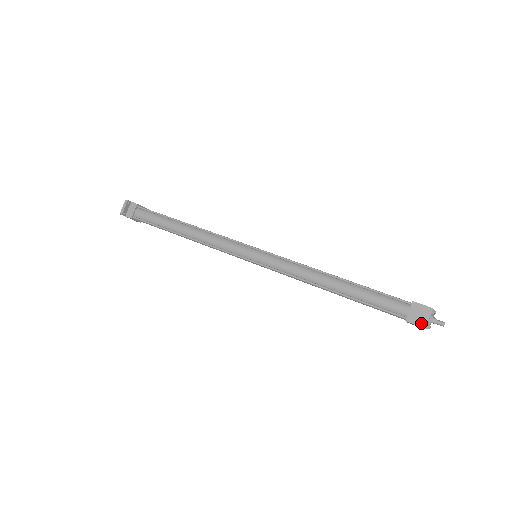
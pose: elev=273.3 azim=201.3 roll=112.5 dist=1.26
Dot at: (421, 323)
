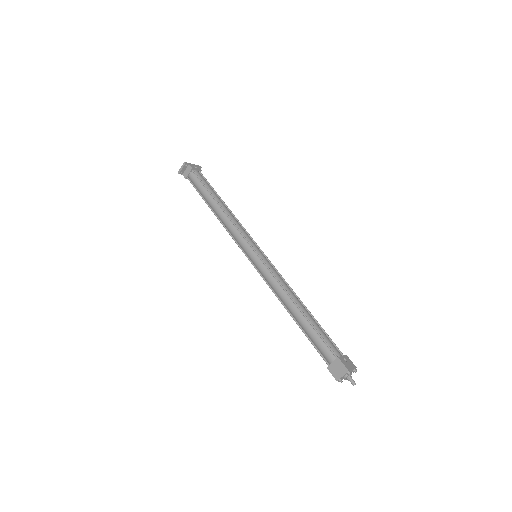
Dot at: (336, 376)
